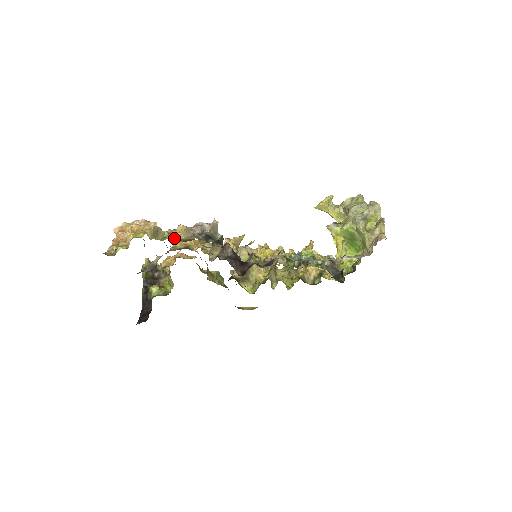
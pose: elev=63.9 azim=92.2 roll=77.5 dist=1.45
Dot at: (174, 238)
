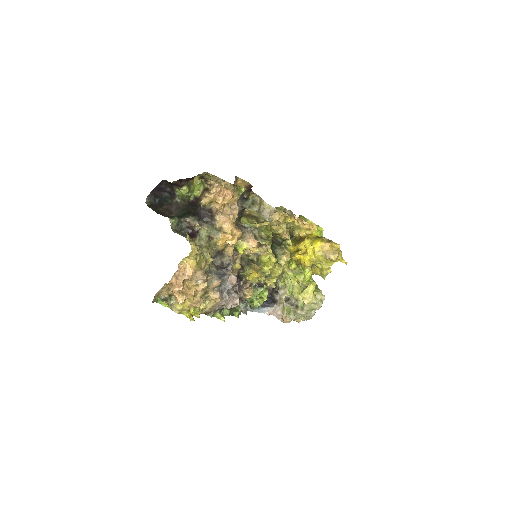
Dot at: (202, 310)
